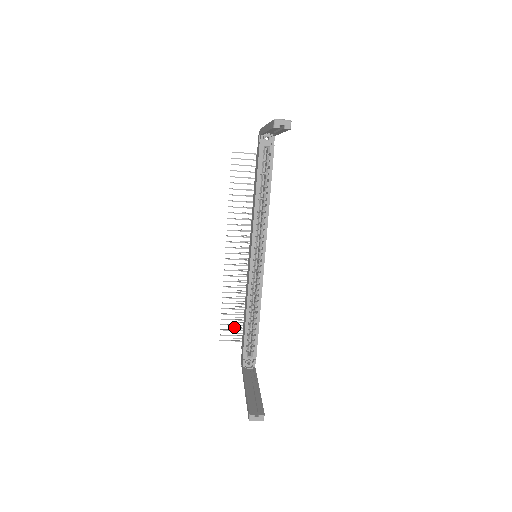
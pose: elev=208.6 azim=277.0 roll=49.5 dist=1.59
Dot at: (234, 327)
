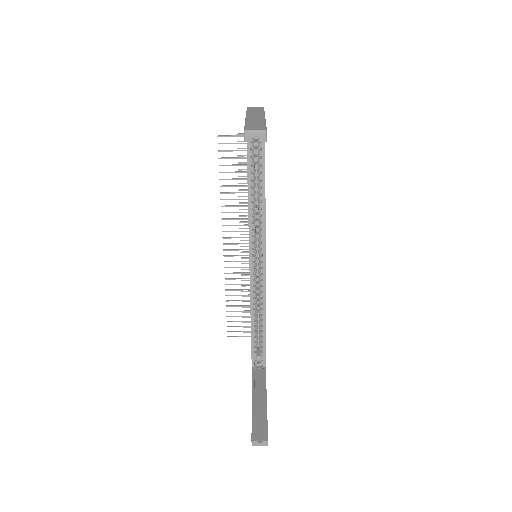
Dot at: (243, 322)
